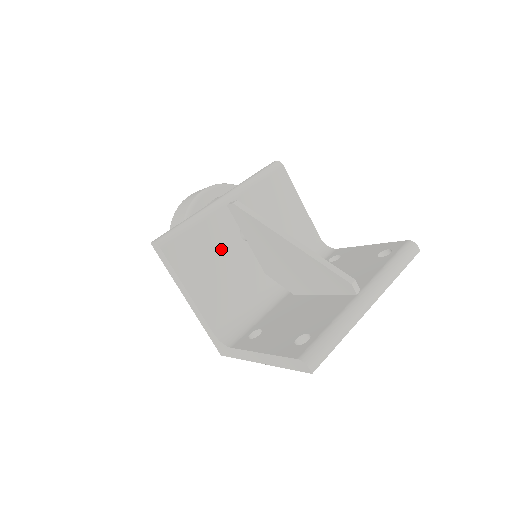
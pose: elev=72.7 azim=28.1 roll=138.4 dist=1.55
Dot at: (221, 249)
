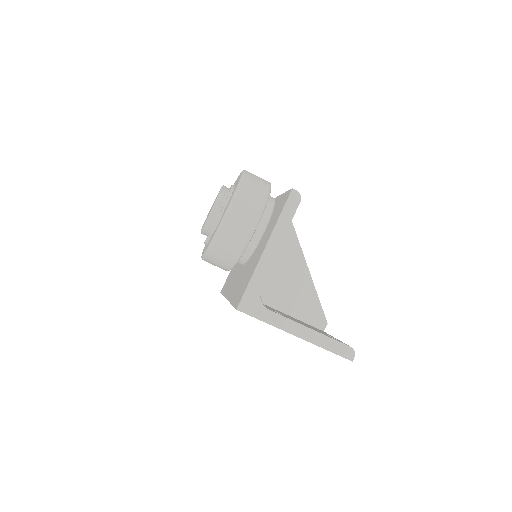
Dot at: occluded
